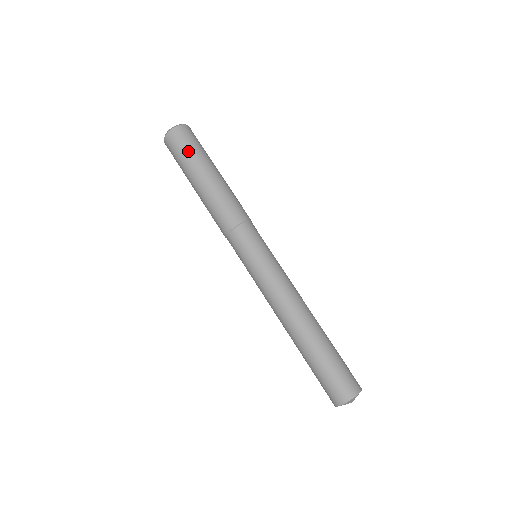
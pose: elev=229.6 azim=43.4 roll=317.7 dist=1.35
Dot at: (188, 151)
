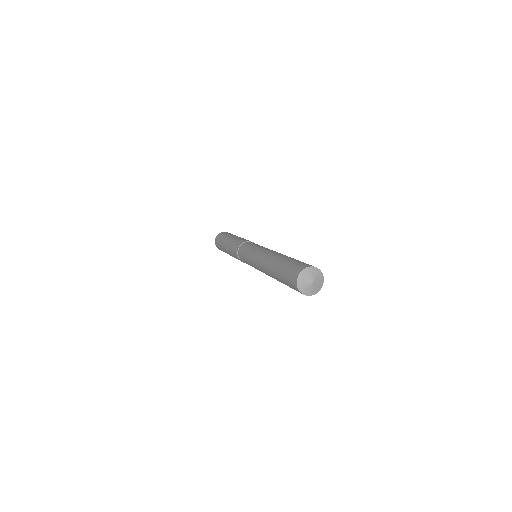
Dot at: (220, 241)
